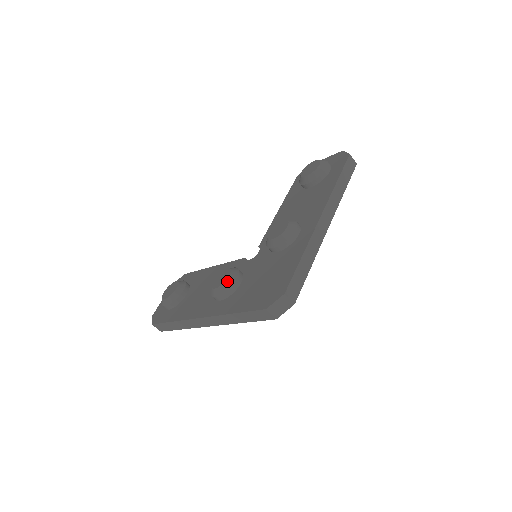
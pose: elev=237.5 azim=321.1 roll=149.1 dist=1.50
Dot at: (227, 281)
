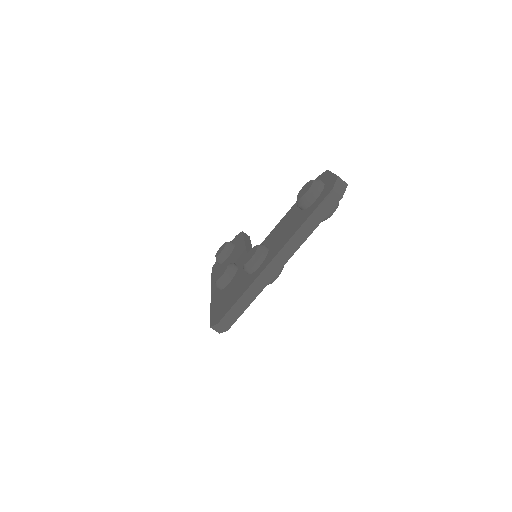
Dot at: (219, 280)
